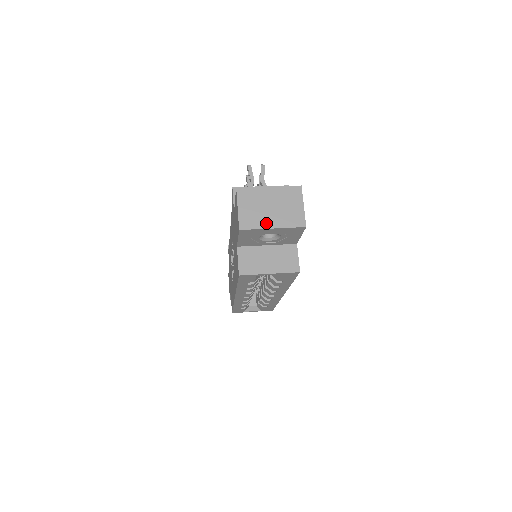
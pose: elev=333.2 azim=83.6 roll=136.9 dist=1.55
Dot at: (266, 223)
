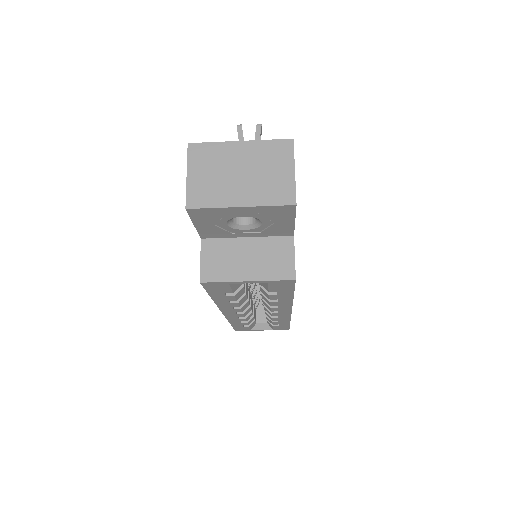
Dot at: (230, 198)
